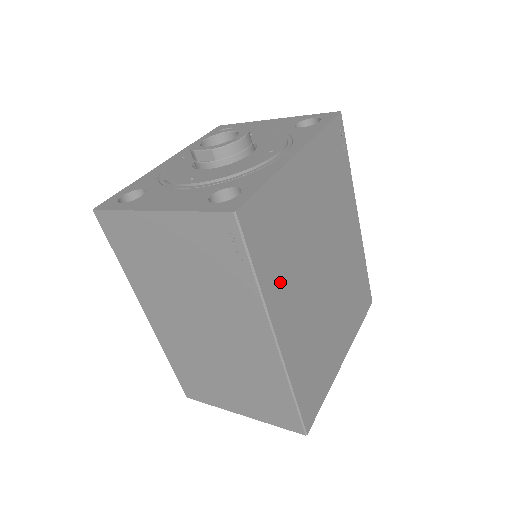
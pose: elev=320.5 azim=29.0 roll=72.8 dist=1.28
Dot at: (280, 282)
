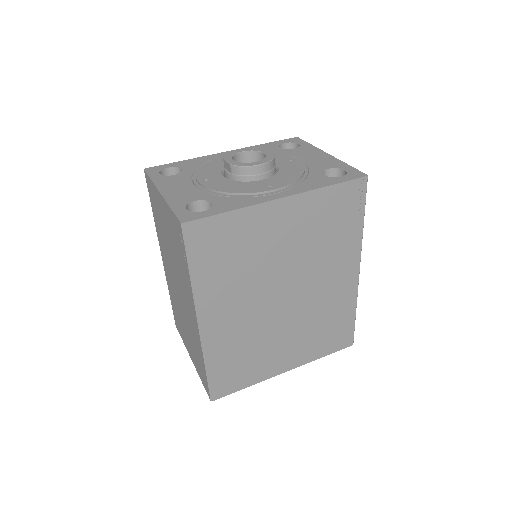
Dot at: (219, 286)
